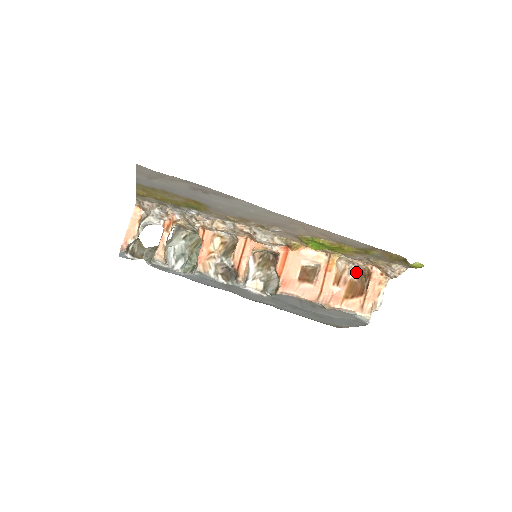
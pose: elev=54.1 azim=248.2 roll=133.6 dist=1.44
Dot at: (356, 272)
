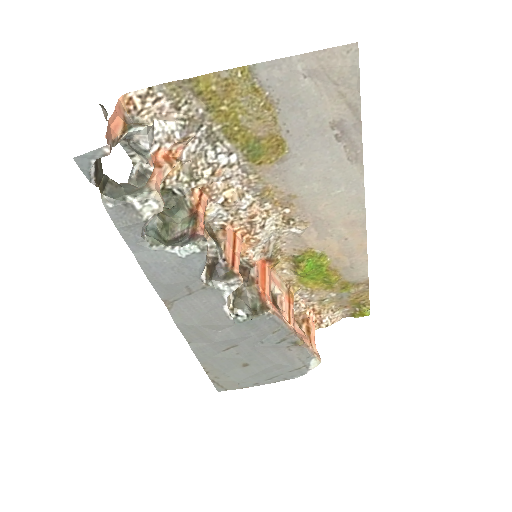
Dot at: occluded
